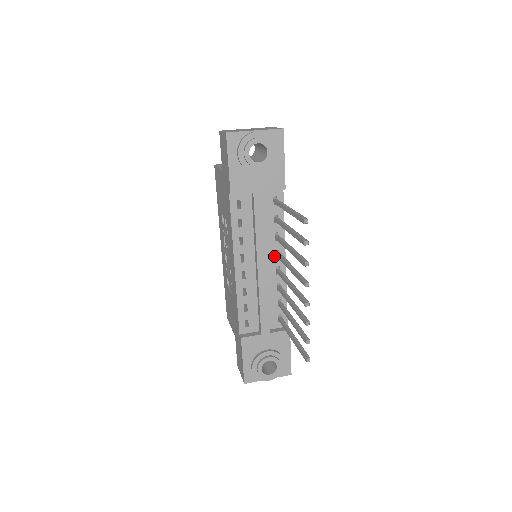
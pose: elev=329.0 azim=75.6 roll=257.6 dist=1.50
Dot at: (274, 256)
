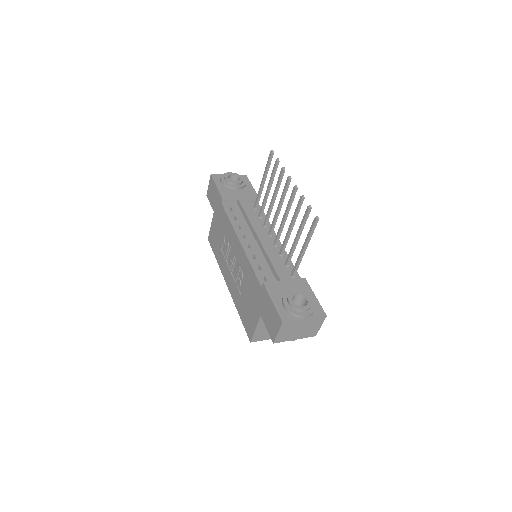
Dot at: (268, 236)
